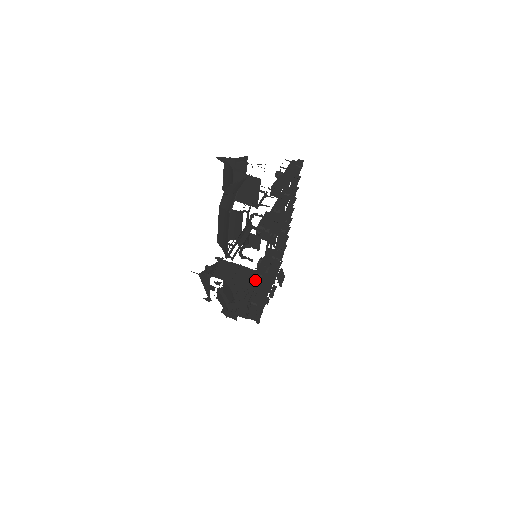
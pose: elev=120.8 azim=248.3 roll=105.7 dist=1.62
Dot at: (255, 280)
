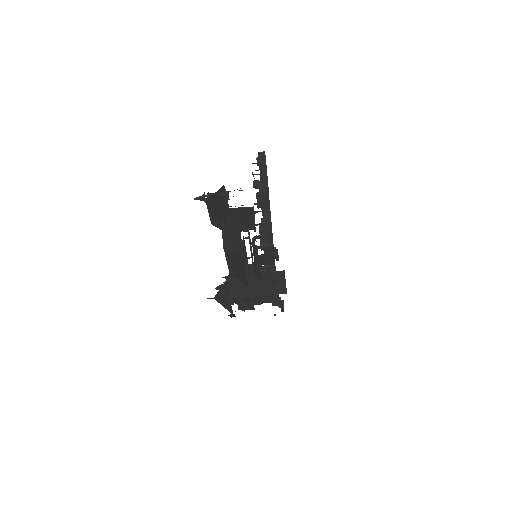
Dot at: (271, 283)
